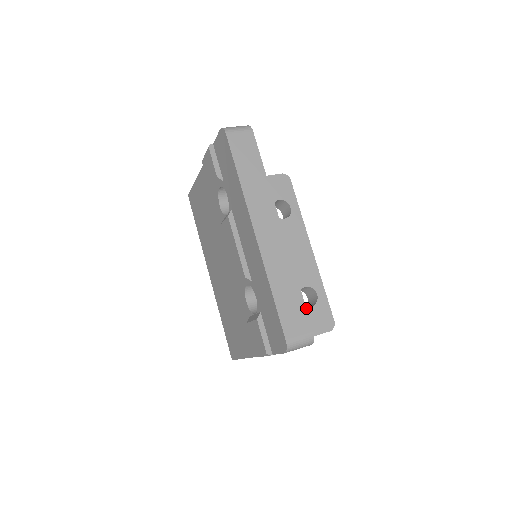
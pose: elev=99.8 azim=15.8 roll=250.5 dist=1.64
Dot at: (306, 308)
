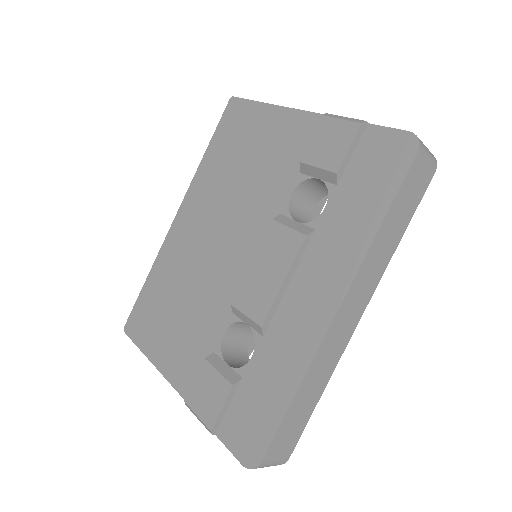
Dot at: occluded
